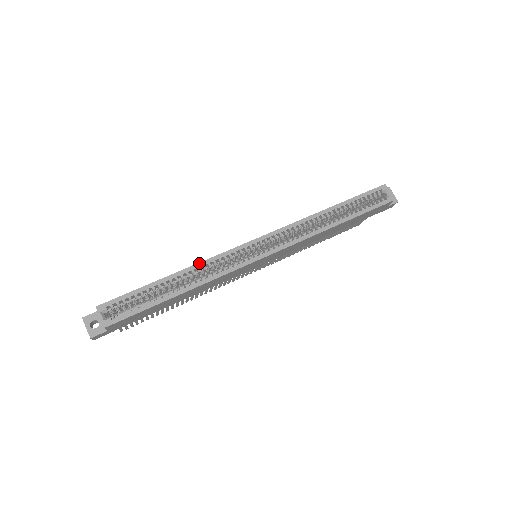
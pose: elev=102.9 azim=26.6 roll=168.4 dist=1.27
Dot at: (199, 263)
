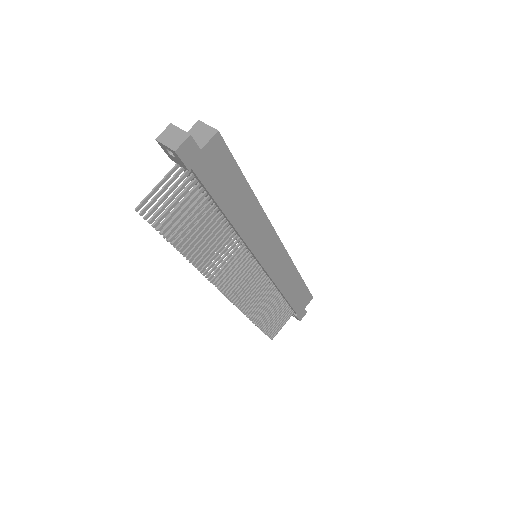
Dot at: occluded
